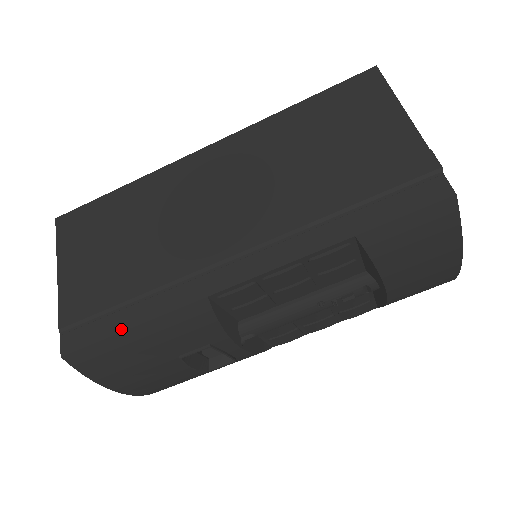
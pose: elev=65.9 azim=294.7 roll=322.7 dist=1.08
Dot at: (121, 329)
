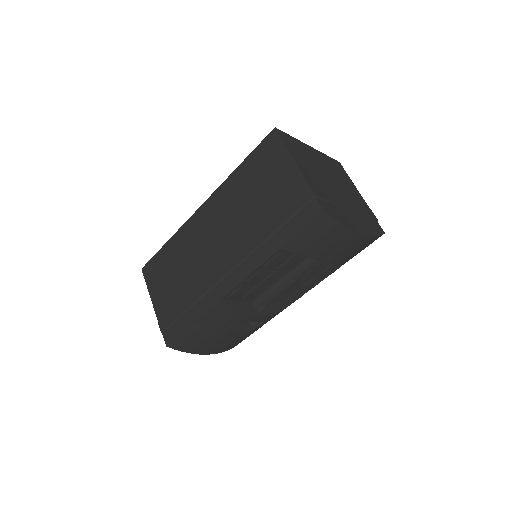
Dot at: (188, 326)
